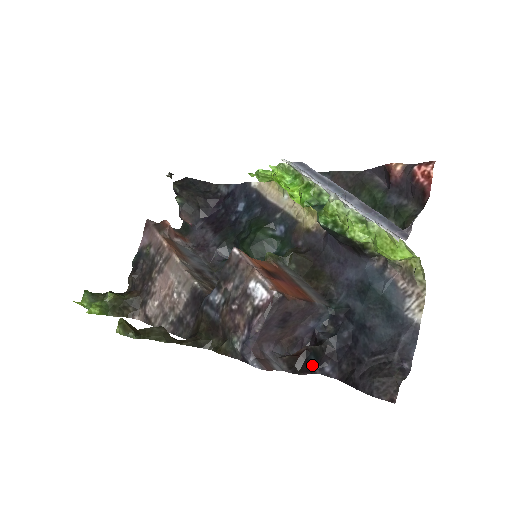
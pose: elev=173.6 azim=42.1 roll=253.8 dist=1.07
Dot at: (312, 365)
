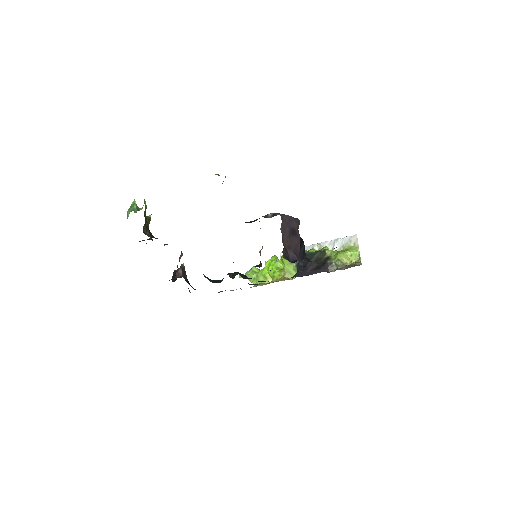
Dot at: (301, 249)
